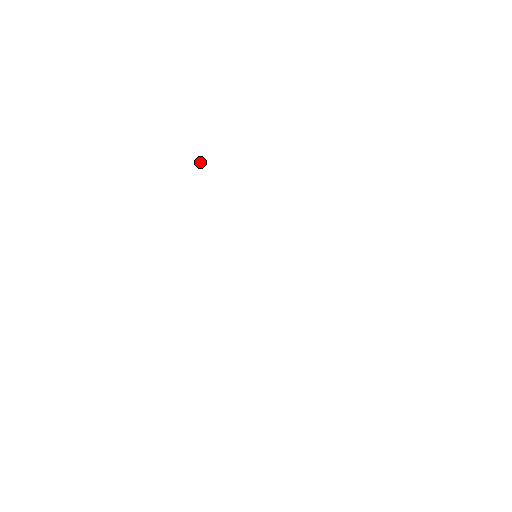
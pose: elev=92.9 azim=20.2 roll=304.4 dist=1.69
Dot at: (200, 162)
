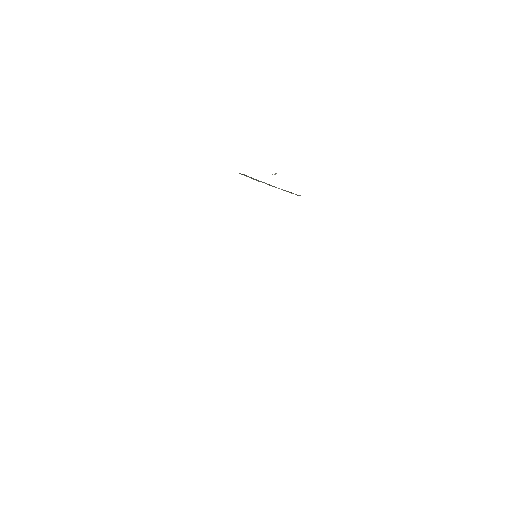
Dot at: (274, 174)
